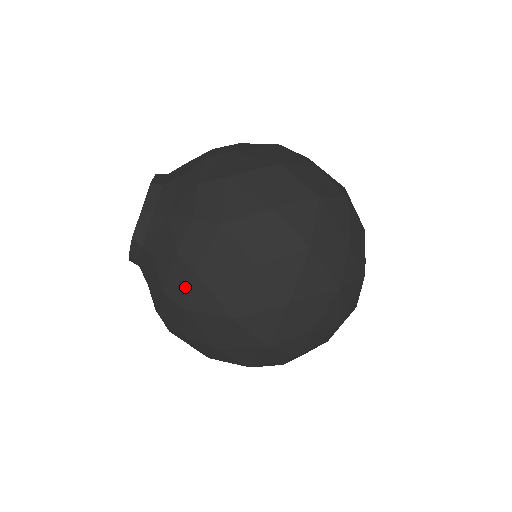
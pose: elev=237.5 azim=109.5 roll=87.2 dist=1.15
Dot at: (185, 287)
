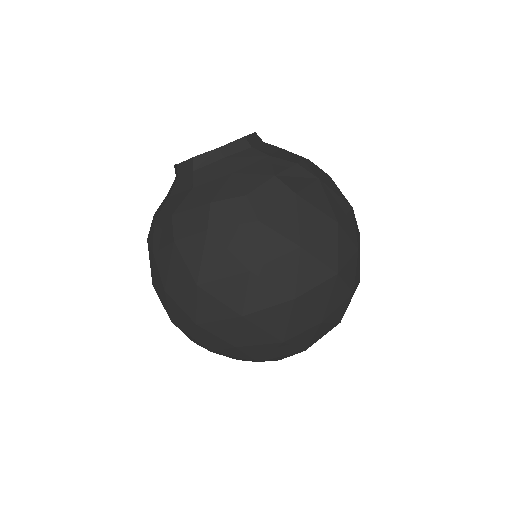
Dot at: (190, 230)
